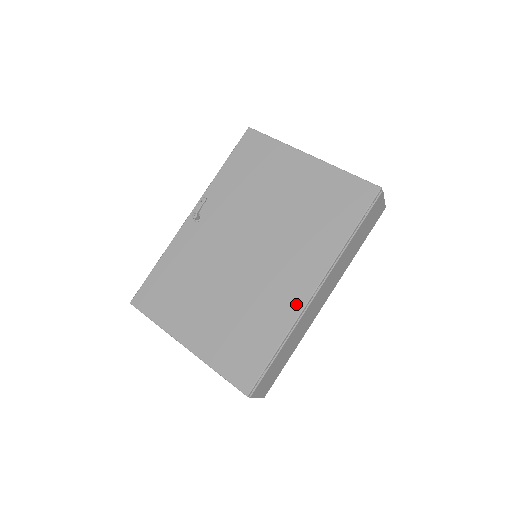
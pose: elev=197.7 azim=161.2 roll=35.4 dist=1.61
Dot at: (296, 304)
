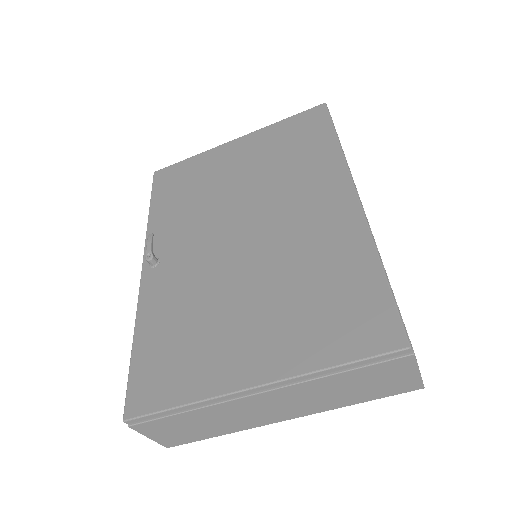
Dot at: (351, 218)
